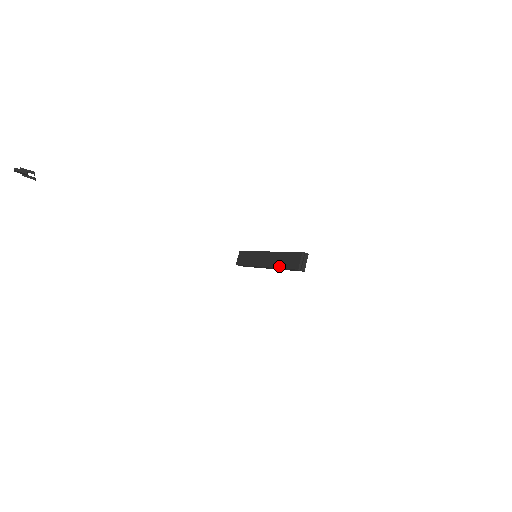
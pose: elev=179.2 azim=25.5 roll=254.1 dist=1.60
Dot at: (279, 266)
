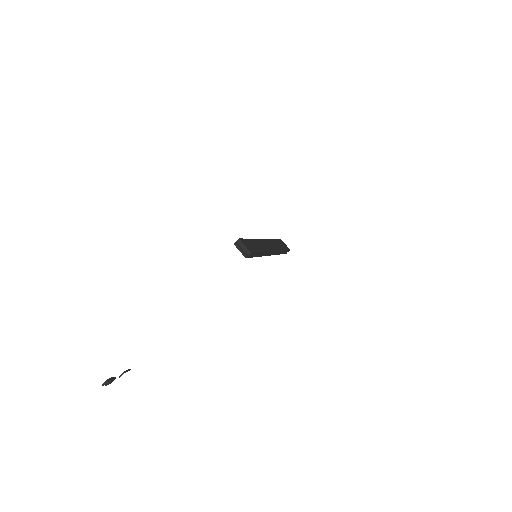
Dot at: occluded
